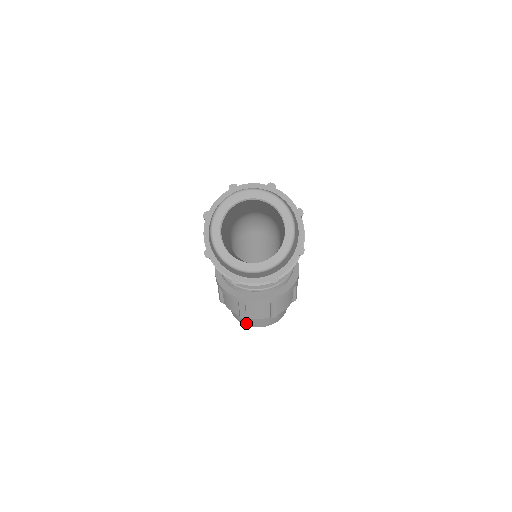
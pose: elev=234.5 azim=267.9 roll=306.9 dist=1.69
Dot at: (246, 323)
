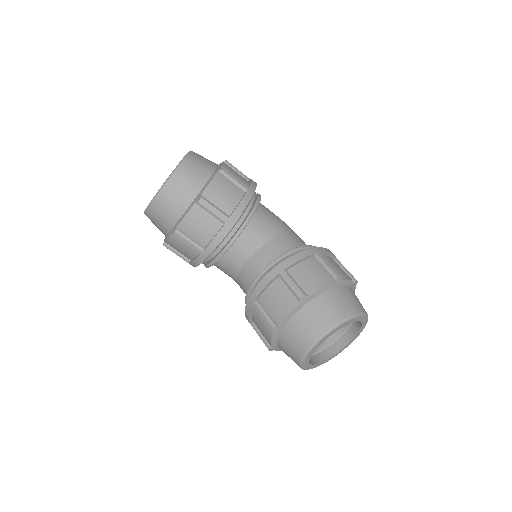
Dot at: (299, 350)
